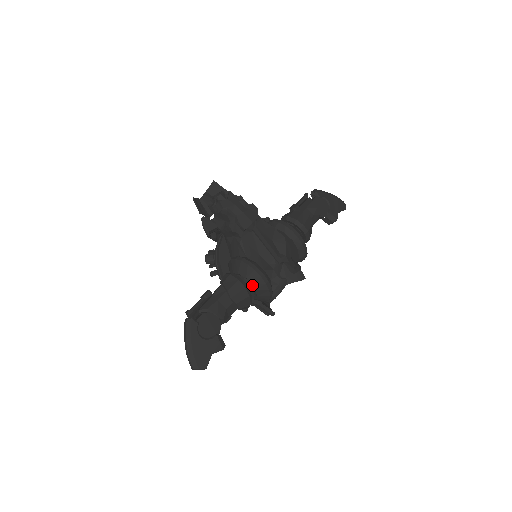
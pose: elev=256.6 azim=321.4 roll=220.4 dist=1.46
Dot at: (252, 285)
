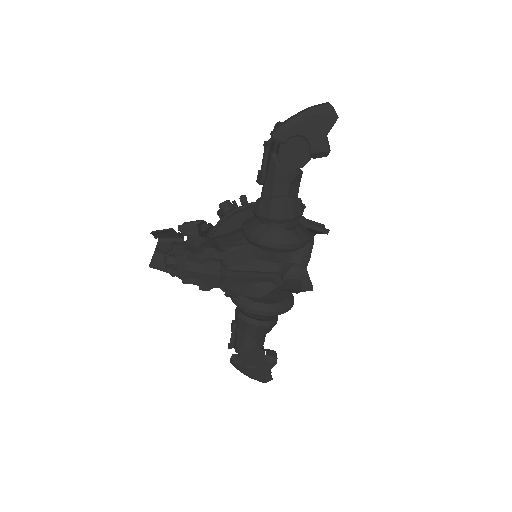
Dot at: occluded
